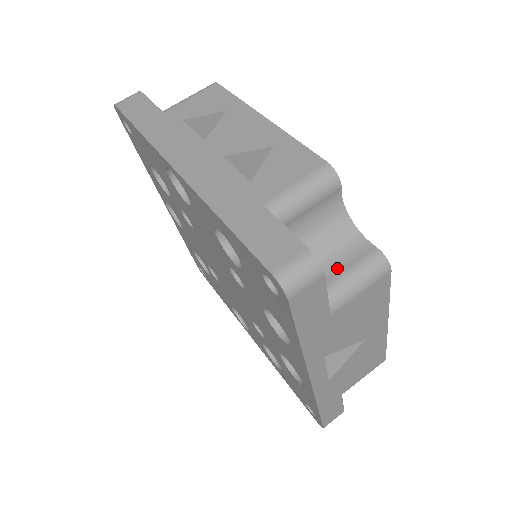
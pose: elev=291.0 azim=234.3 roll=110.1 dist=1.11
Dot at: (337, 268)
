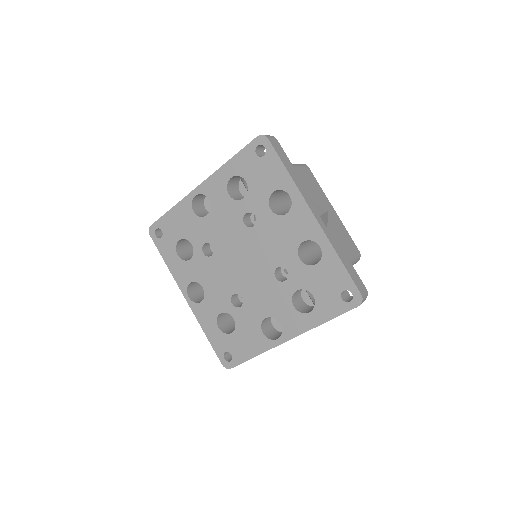
Dot at: occluded
